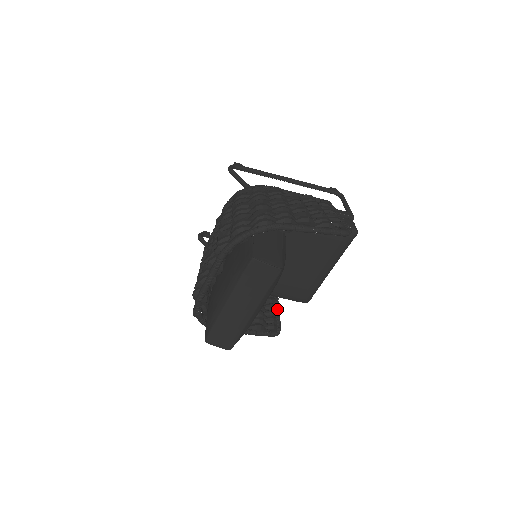
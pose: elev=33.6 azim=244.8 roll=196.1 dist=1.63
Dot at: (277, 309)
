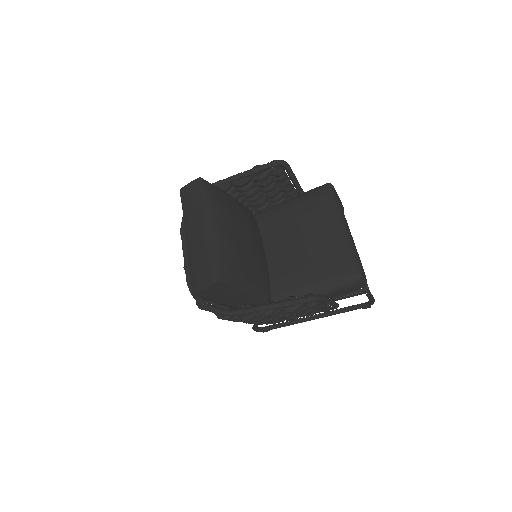
Dot at: occluded
